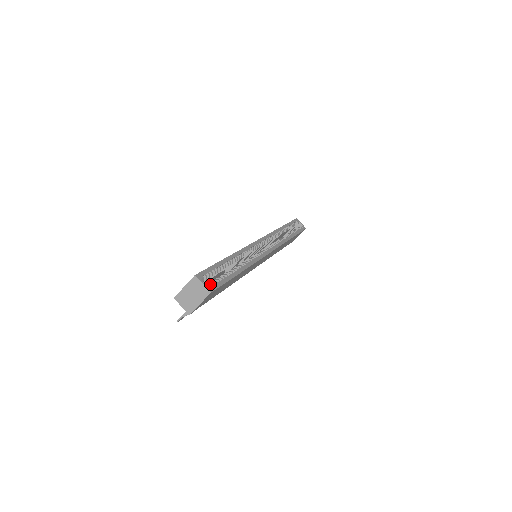
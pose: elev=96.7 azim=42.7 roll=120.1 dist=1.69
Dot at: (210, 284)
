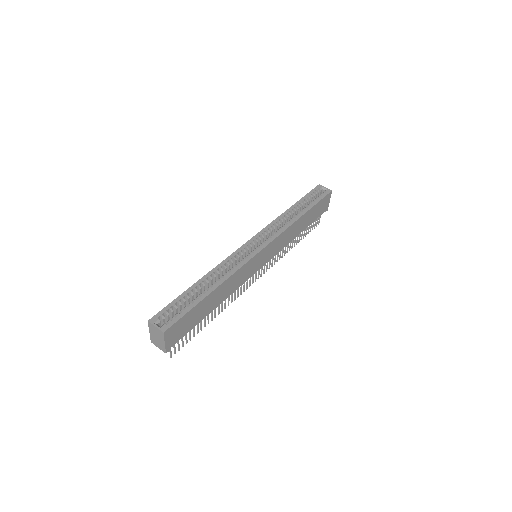
Dot at: (167, 322)
